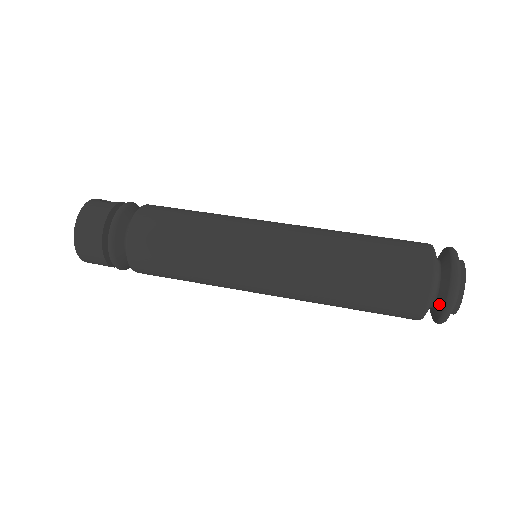
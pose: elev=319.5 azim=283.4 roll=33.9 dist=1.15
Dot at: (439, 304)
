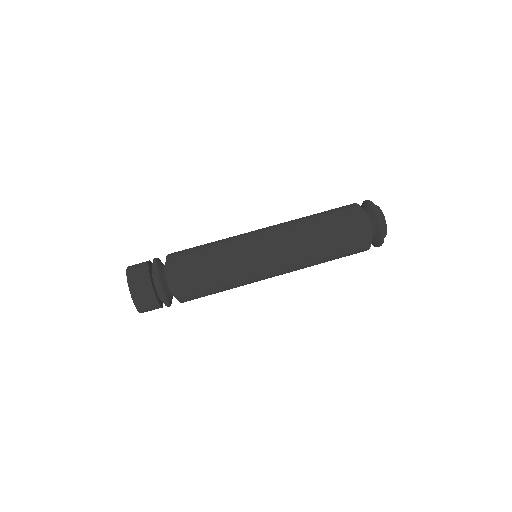
Dot at: (376, 237)
